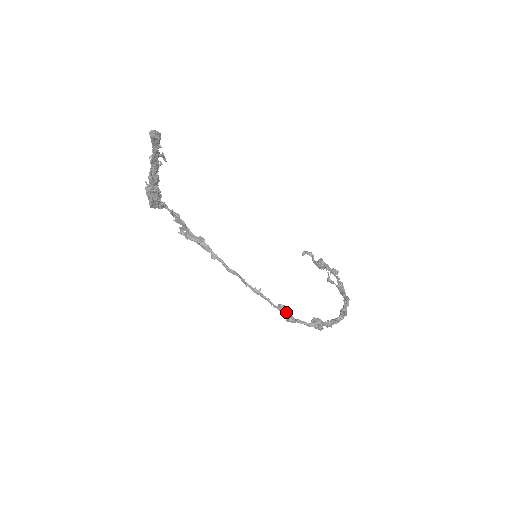
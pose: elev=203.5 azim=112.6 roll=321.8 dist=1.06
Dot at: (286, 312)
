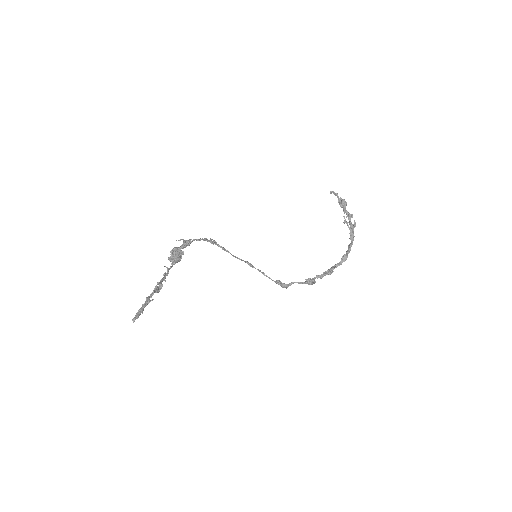
Dot at: occluded
